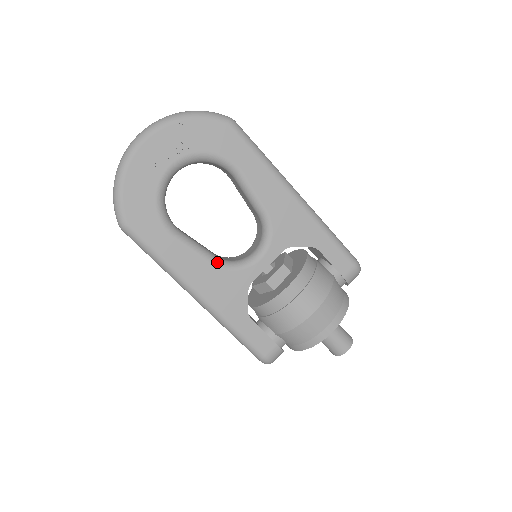
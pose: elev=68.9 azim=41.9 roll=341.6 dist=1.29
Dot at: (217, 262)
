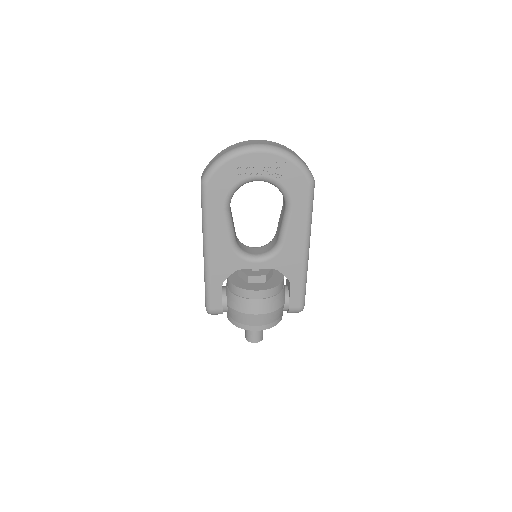
Dot at: (233, 244)
